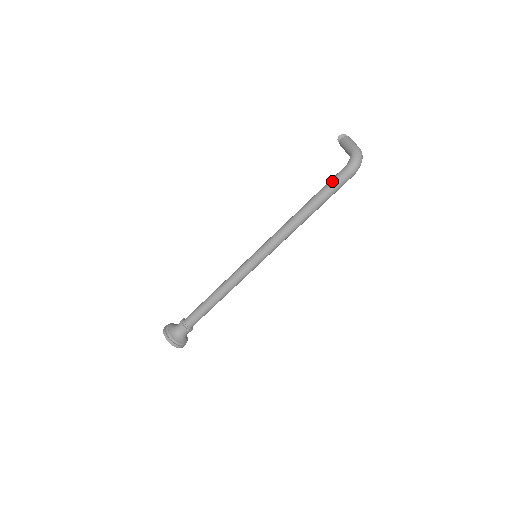
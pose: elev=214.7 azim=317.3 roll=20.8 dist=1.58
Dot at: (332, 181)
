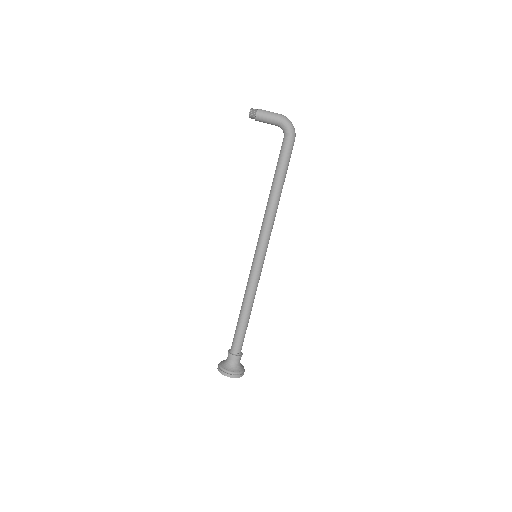
Dot at: (286, 156)
